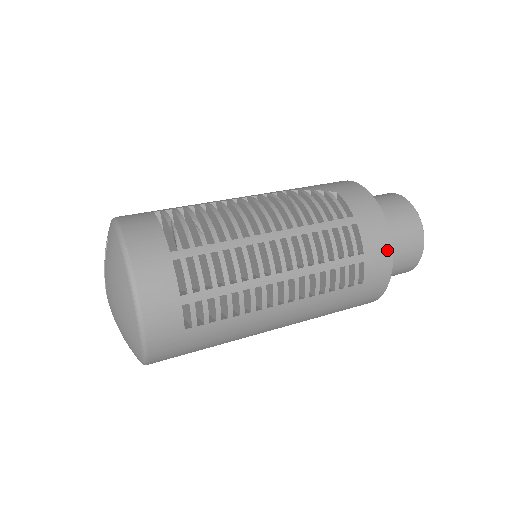
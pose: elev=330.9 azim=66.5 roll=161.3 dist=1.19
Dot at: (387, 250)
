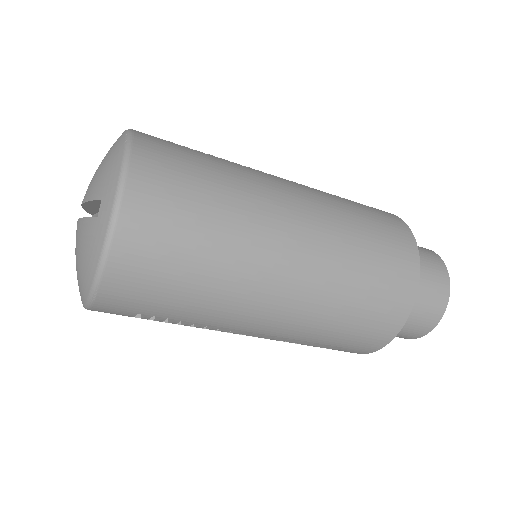
Dot at: occluded
